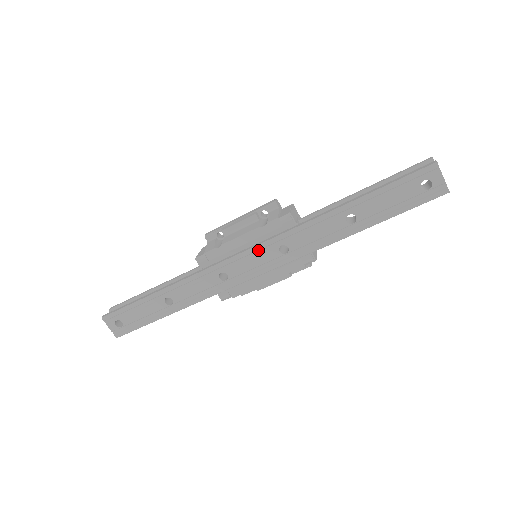
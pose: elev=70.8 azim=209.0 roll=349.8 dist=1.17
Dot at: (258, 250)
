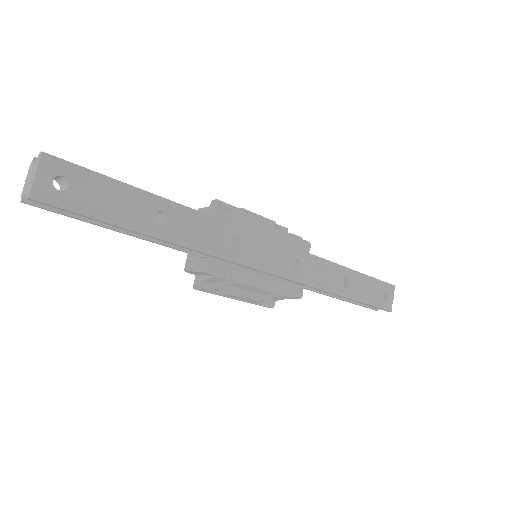
Dot at: (280, 247)
